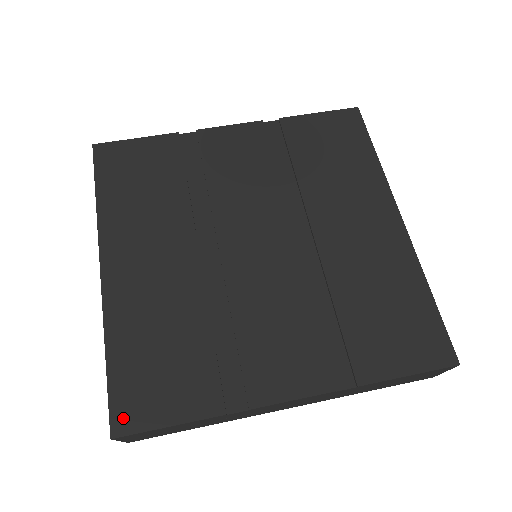
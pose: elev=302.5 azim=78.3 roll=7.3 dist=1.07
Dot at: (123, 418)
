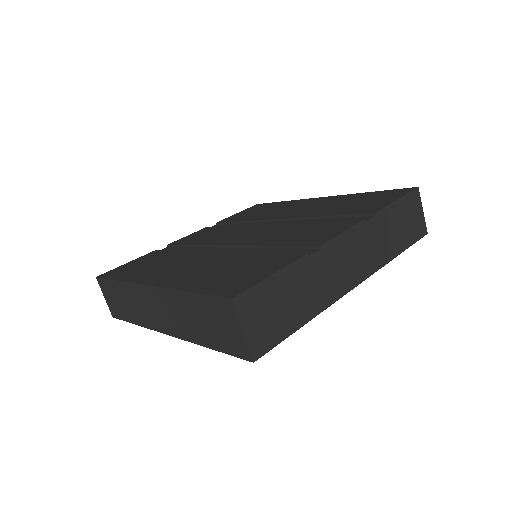
Dot at: (232, 291)
